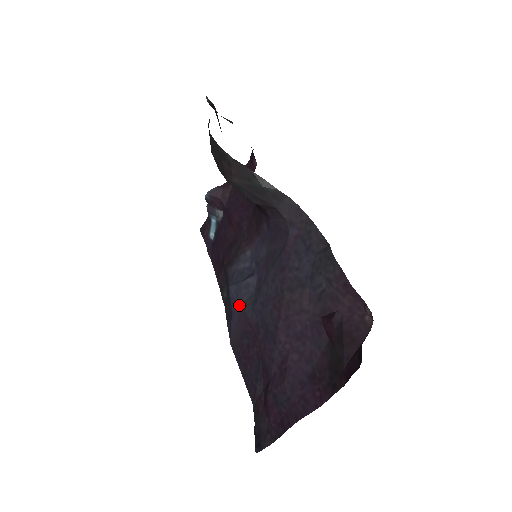
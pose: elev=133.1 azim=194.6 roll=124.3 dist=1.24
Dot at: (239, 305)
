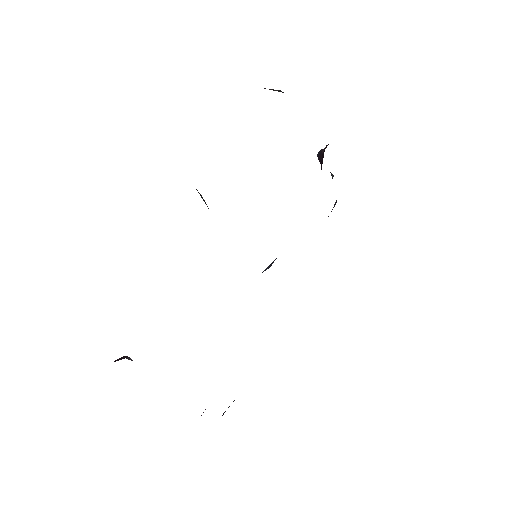
Dot at: occluded
